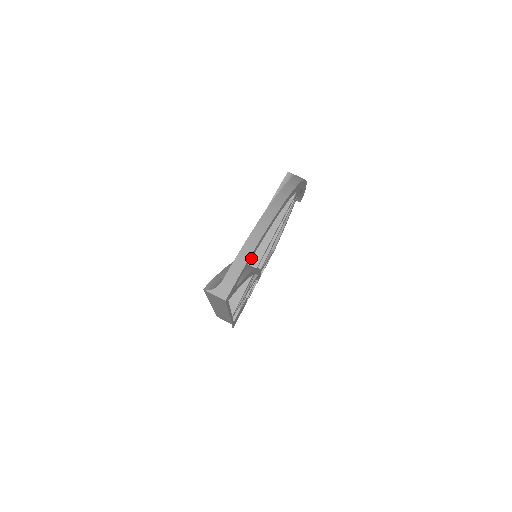
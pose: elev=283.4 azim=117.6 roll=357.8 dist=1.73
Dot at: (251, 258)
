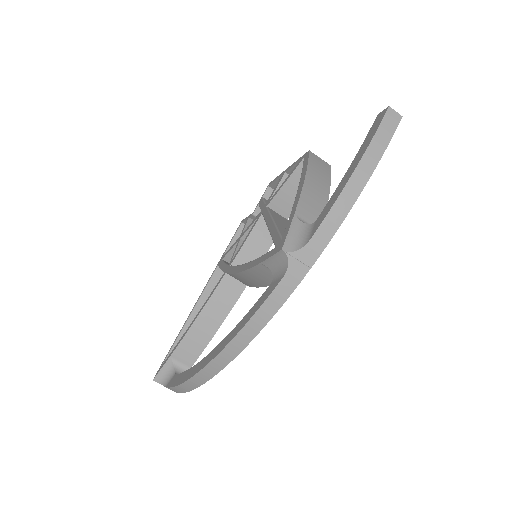
Dot at: occluded
